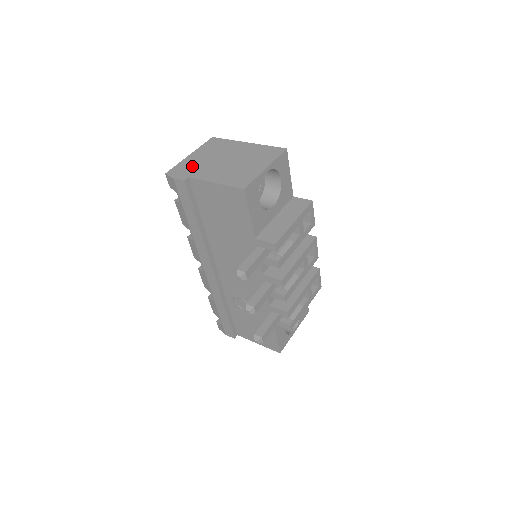
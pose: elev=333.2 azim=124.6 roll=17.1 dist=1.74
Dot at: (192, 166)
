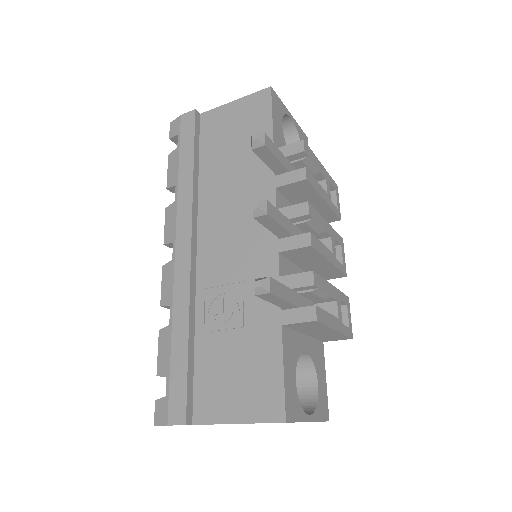
Dot at: occluded
